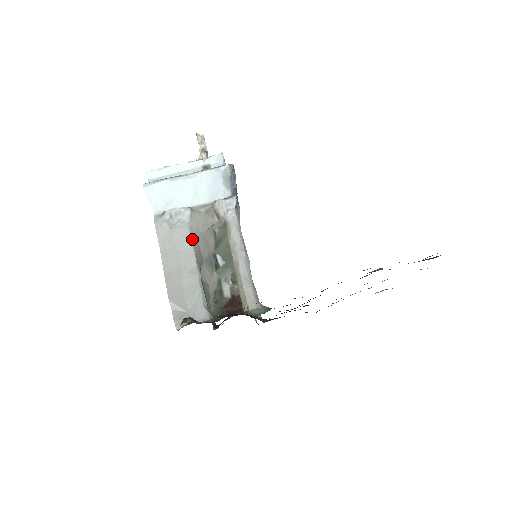
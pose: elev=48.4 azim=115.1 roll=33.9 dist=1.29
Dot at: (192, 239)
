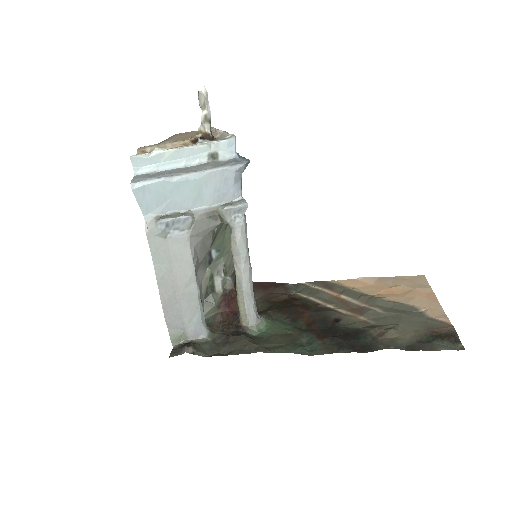
Dot at: (192, 251)
